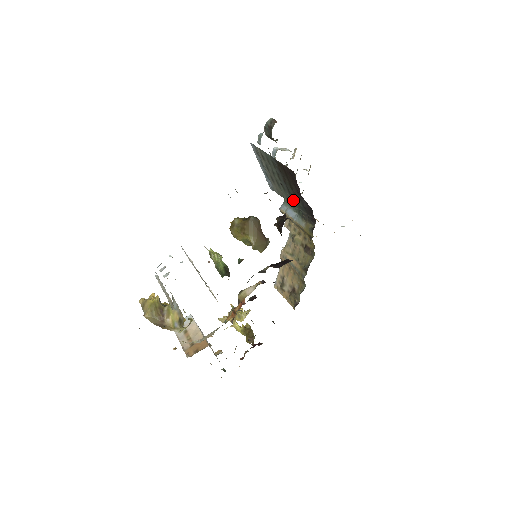
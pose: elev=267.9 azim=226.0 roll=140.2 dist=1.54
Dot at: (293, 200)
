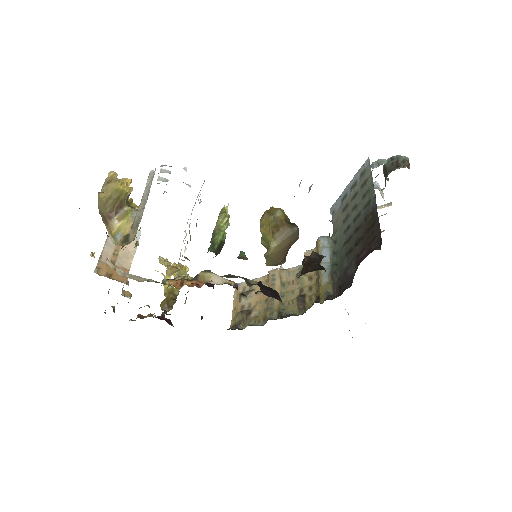
Dot at: (342, 250)
